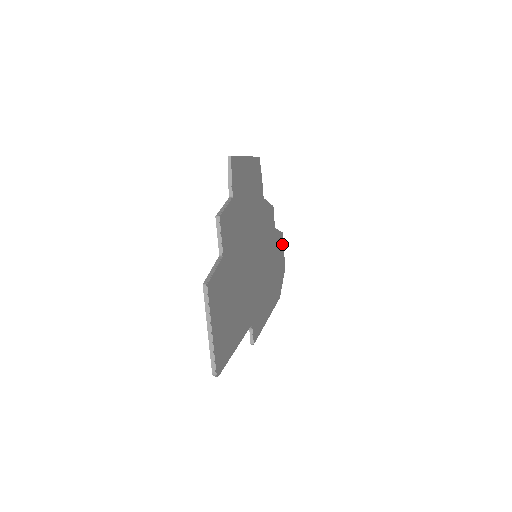
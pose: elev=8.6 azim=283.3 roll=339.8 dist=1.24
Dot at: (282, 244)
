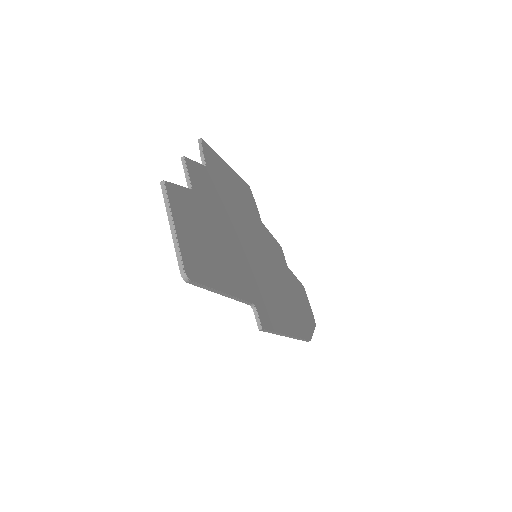
Dot at: (305, 296)
